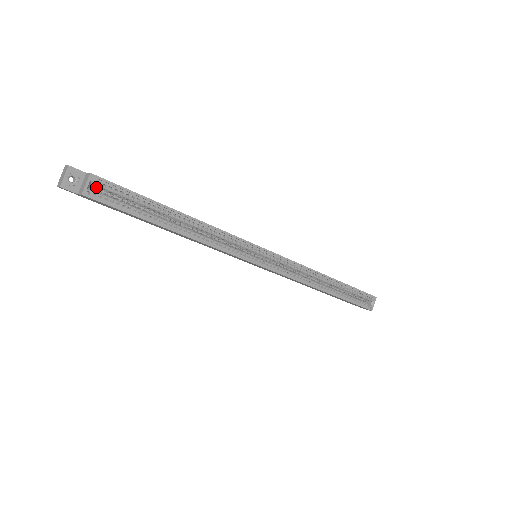
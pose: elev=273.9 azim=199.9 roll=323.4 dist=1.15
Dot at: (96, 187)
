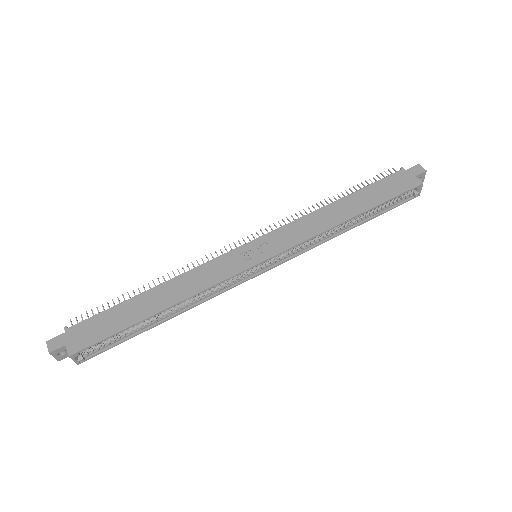
Dot at: occluded
